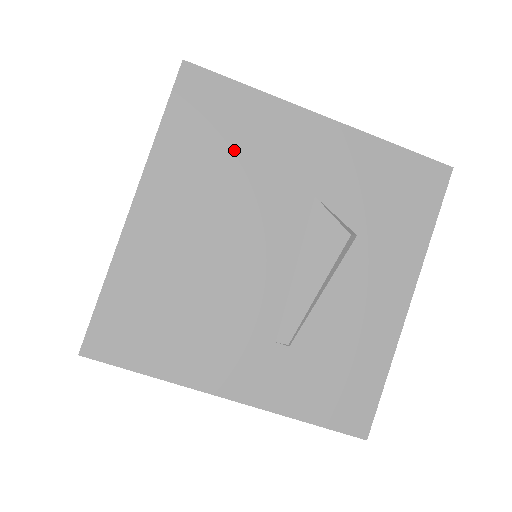
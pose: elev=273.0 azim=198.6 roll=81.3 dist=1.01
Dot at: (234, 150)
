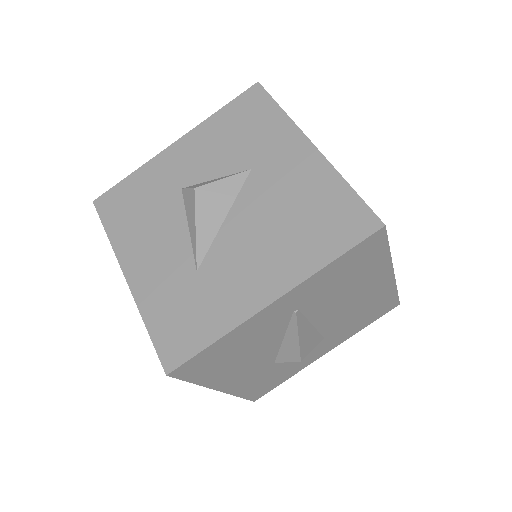
Dot at: occluded
